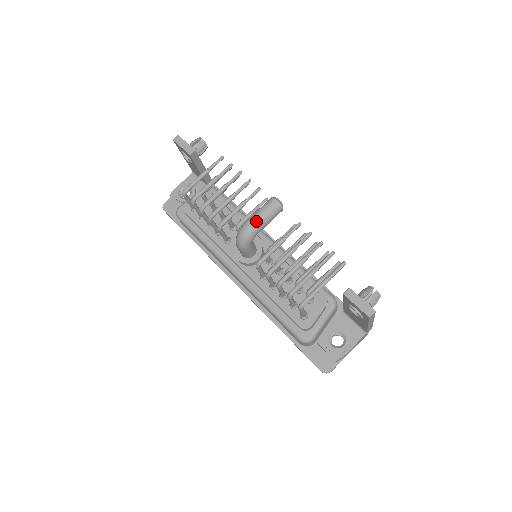
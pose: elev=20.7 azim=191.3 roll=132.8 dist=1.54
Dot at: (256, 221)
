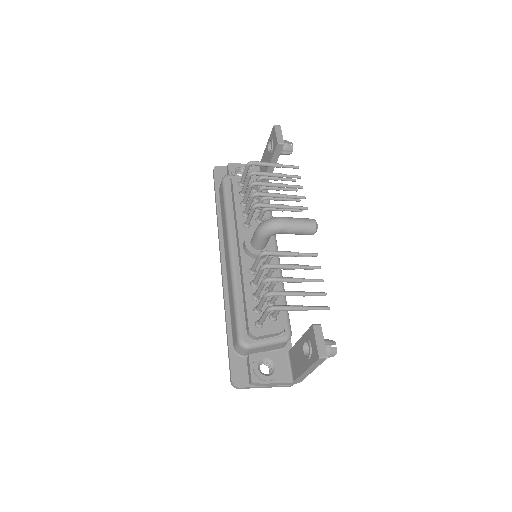
Dot at: (289, 222)
